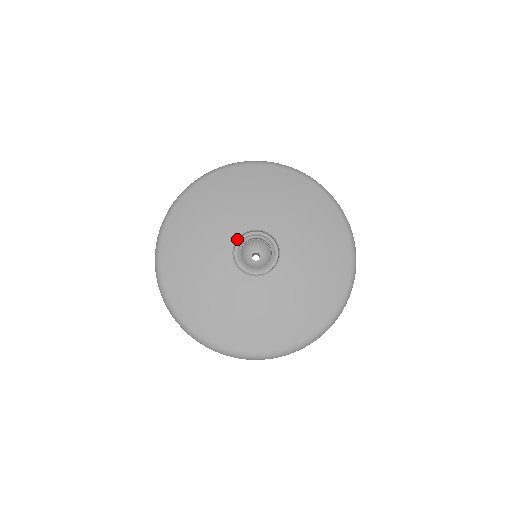
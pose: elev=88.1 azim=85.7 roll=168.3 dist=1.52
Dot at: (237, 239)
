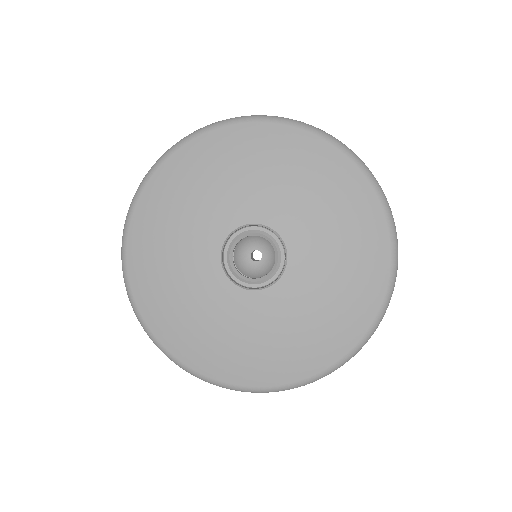
Dot at: (221, 263)
